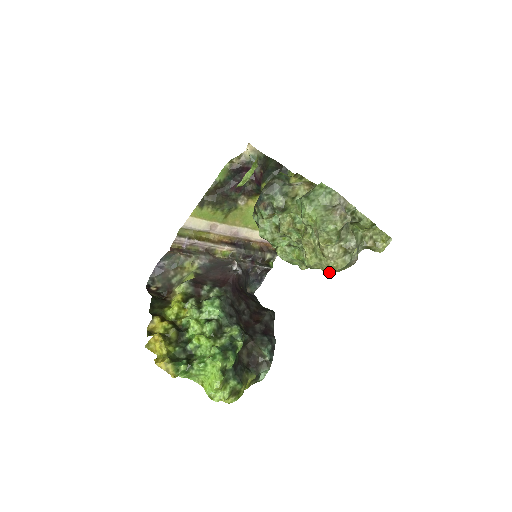
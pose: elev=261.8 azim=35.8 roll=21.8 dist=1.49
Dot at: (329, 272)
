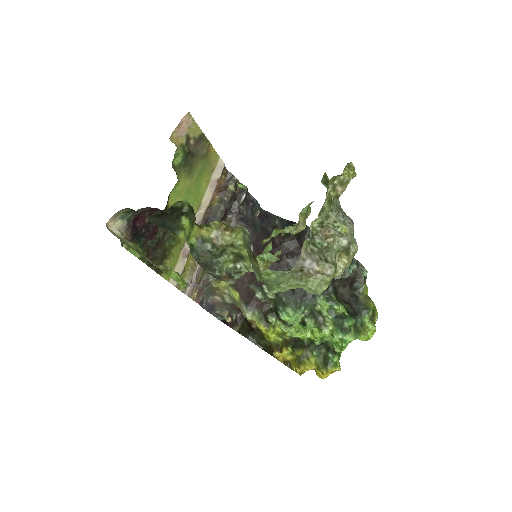
Dot at: occluded
